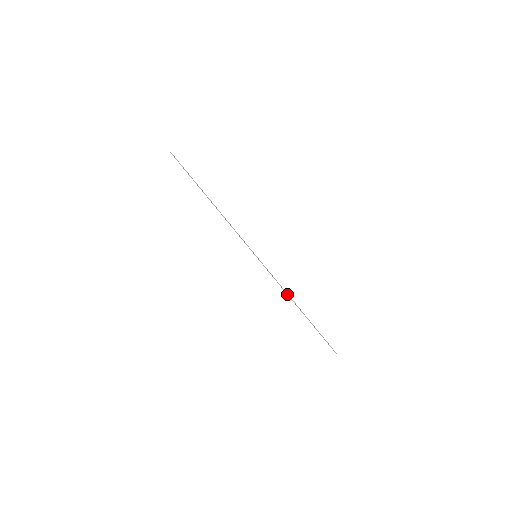
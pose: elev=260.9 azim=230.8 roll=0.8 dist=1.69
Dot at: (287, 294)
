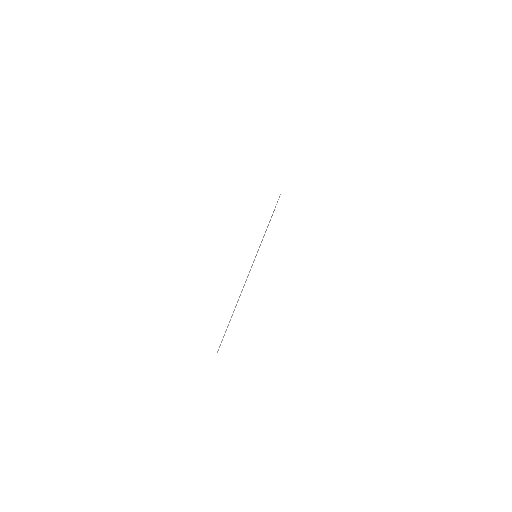
Dot at: (243, 287)
